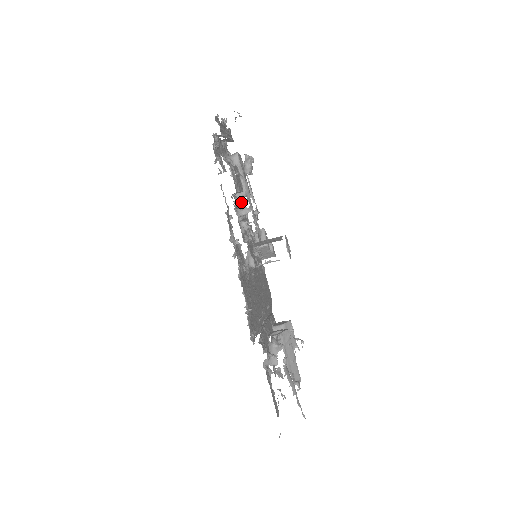
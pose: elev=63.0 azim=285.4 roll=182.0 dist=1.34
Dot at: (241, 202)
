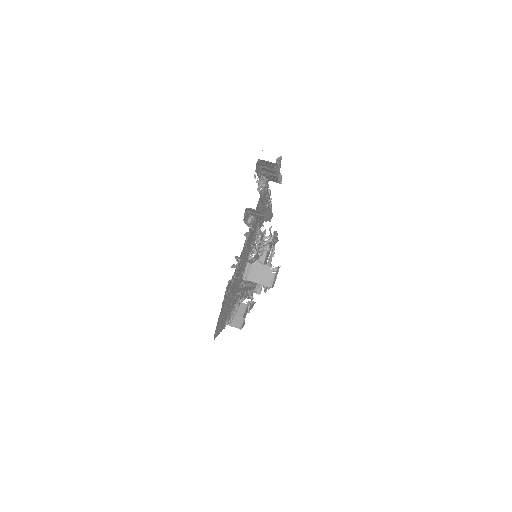
Dot at: (247, 292)
